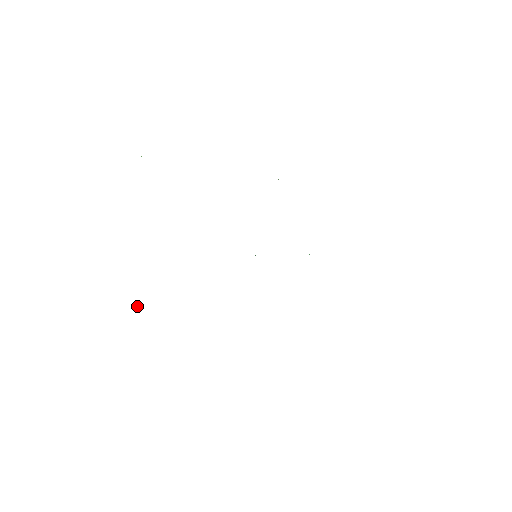
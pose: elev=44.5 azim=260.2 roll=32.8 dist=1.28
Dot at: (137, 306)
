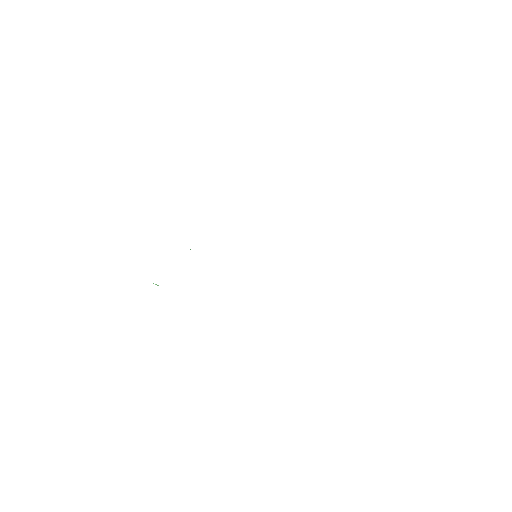
Dot at: occluded
